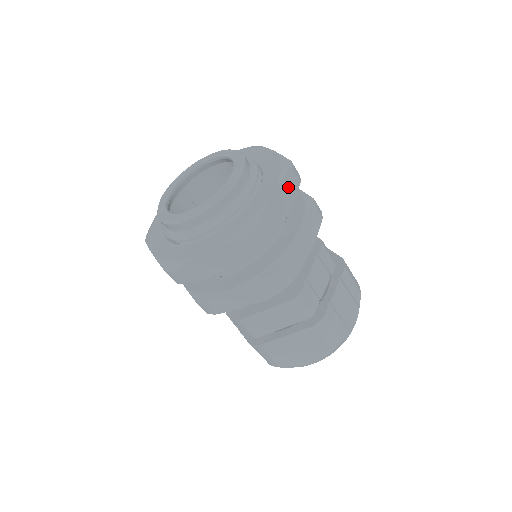
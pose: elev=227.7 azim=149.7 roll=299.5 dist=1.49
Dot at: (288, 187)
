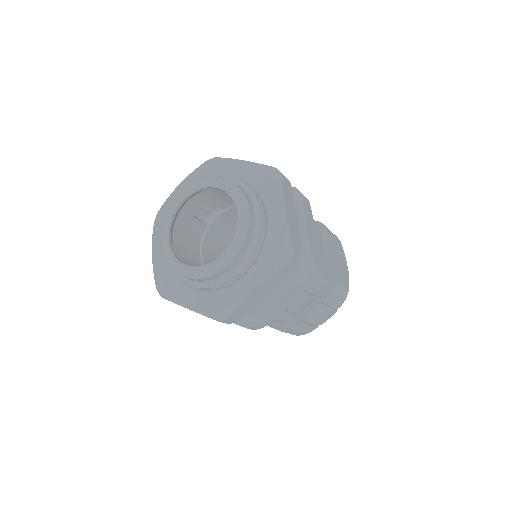
Dot at: (278, 277)
